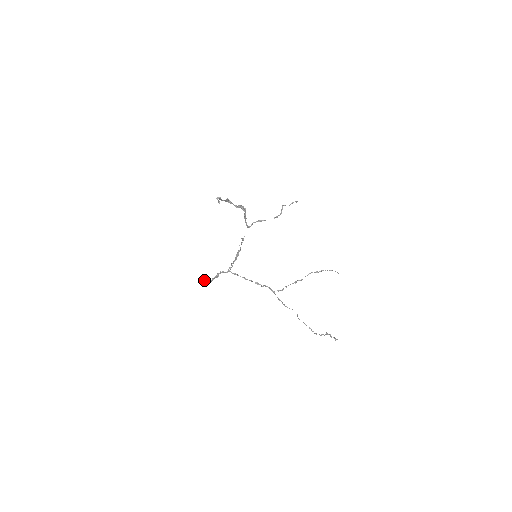
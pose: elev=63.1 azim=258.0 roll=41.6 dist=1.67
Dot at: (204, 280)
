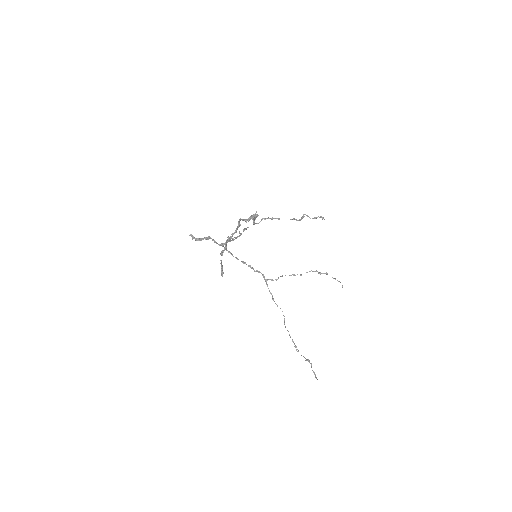
Dot at: (191, 235)
